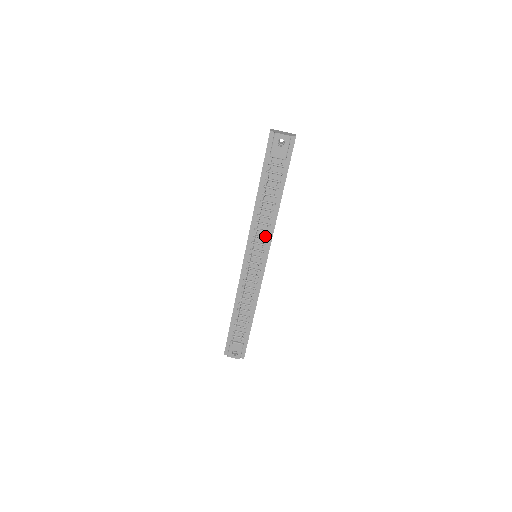
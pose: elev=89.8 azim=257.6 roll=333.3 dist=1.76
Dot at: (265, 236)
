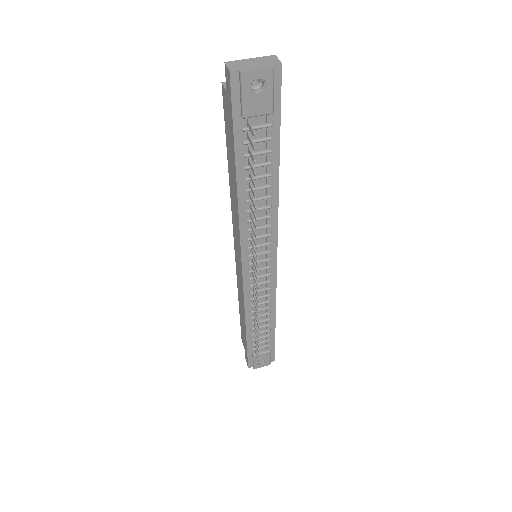
Dot at: (267, 233)
